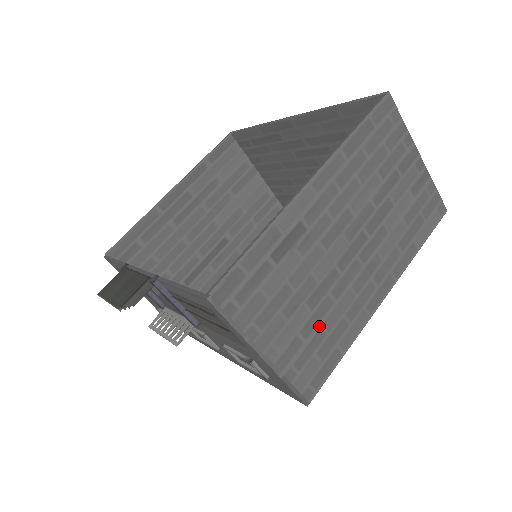
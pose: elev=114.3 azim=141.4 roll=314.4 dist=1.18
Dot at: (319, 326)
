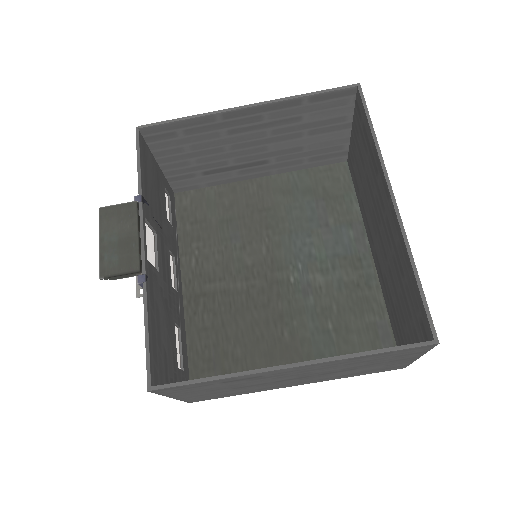
Dot at: (230, 392)
